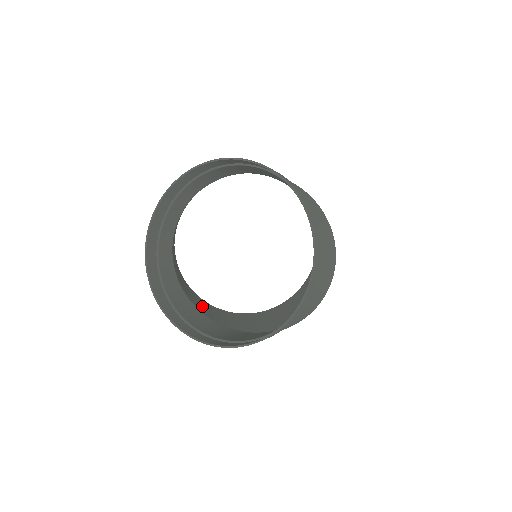
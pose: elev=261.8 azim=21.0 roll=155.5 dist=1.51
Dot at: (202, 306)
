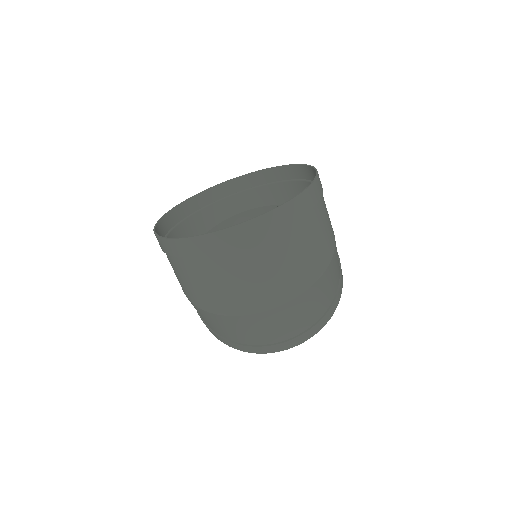
Dot at: occluded
